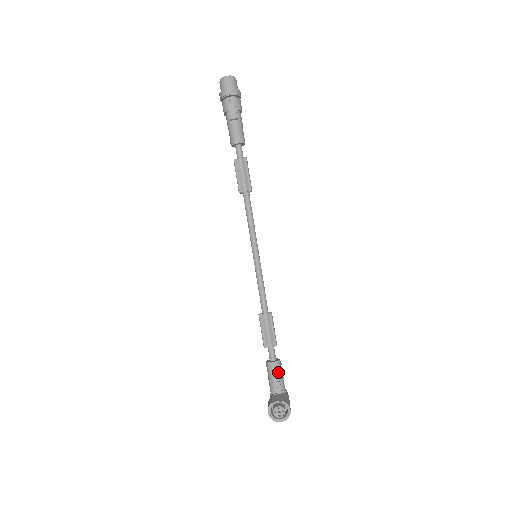
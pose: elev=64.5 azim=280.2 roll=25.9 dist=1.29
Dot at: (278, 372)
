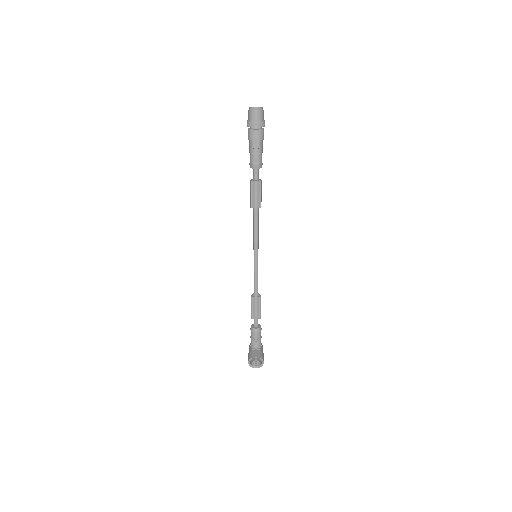
Dot at: (259, 335)
